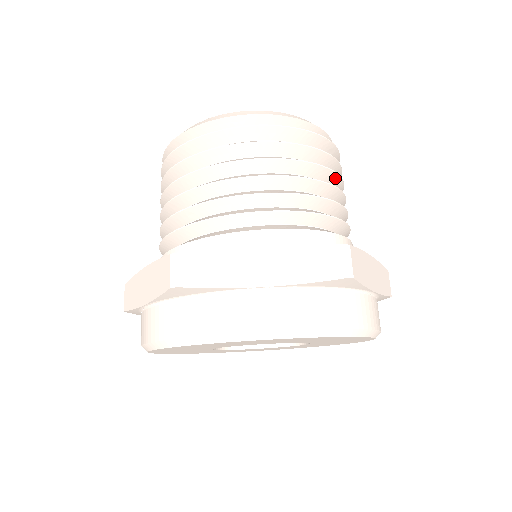
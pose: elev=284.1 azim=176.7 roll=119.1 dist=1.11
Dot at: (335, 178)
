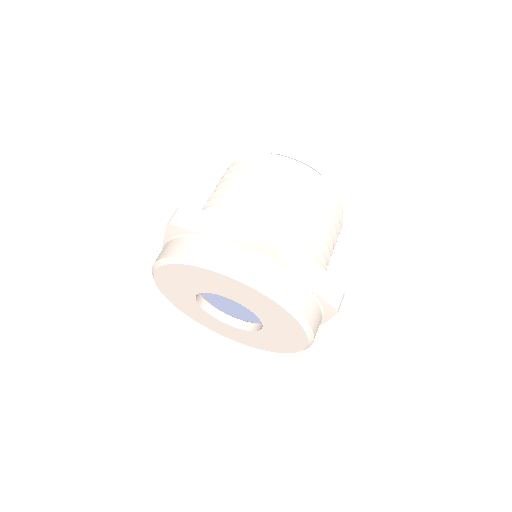
Dot at: occluded
